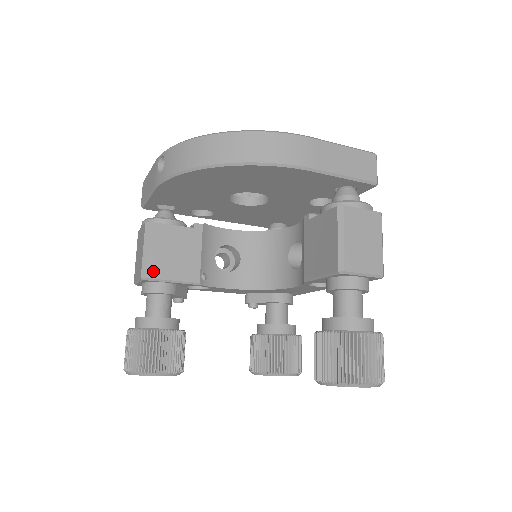
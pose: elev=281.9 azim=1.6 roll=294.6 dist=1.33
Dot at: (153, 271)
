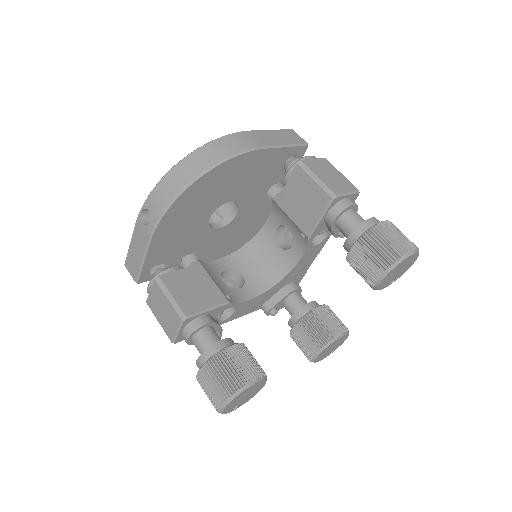
Dot at: (188, 309)
